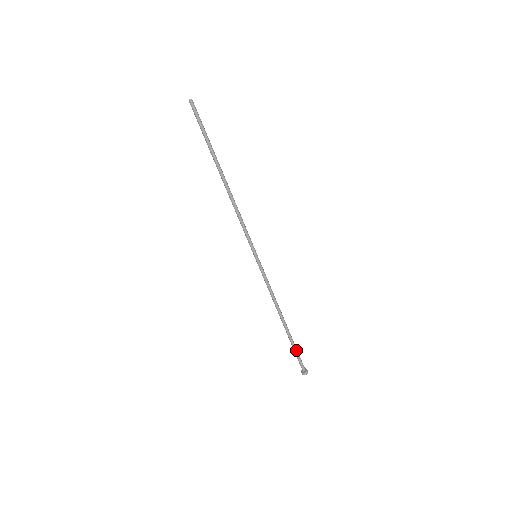
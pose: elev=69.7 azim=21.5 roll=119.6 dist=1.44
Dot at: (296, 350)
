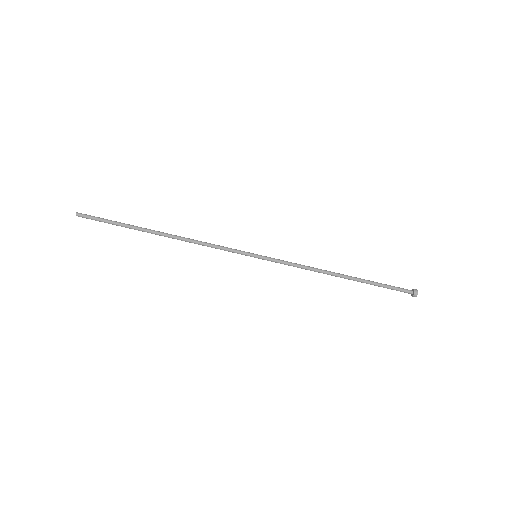
Dot at: (382, 286)
